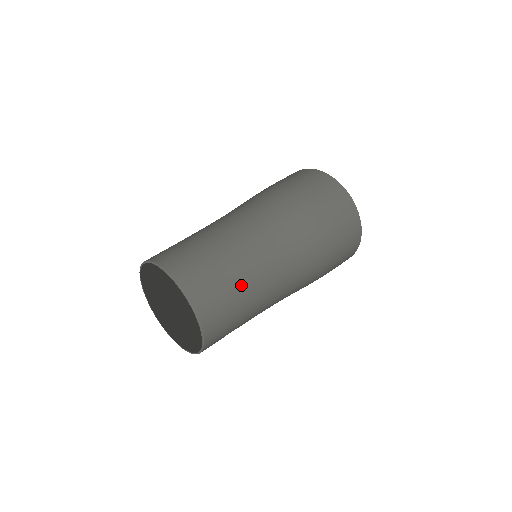
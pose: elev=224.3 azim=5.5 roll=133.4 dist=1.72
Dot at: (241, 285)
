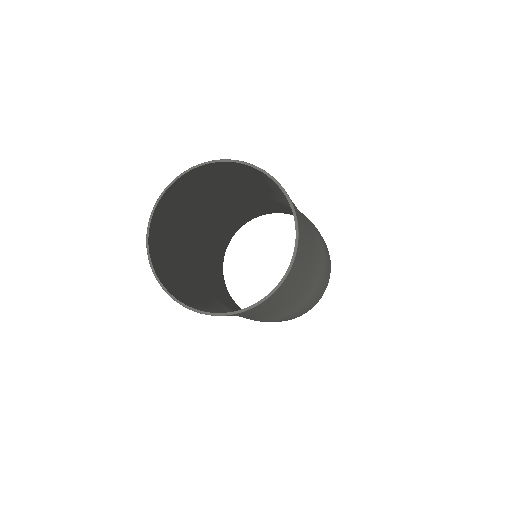
Dot at: occluded
